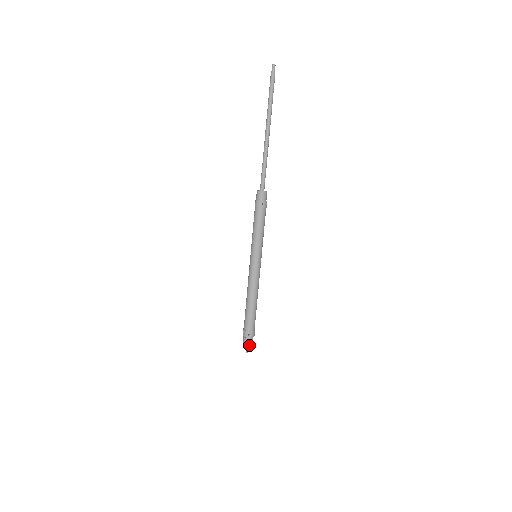
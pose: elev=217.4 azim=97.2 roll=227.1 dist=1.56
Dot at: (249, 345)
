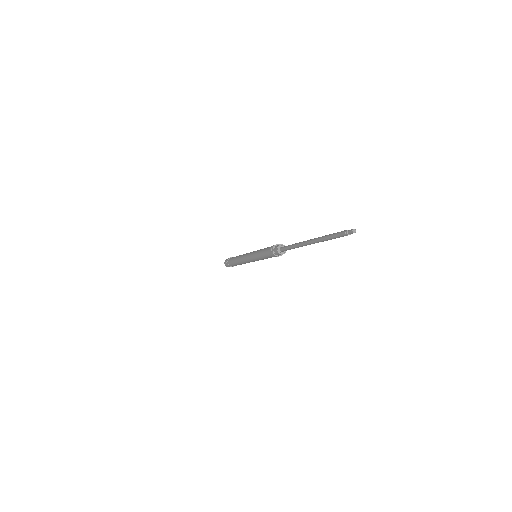
Dot at: occluded
